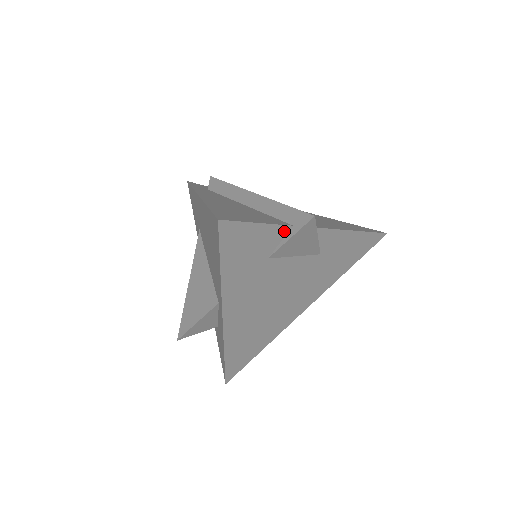
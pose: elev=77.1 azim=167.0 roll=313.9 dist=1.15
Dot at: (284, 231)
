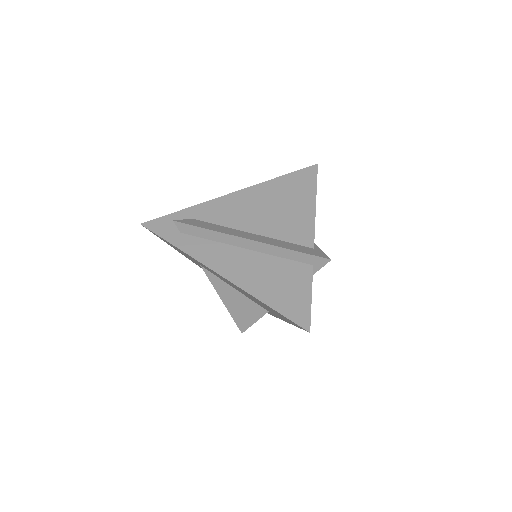
Dot at: (310, 273)
